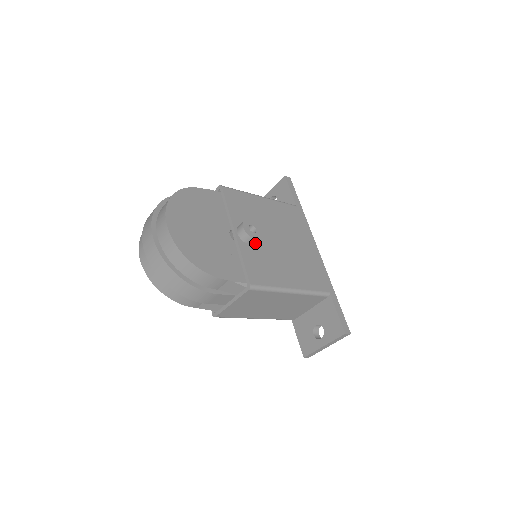
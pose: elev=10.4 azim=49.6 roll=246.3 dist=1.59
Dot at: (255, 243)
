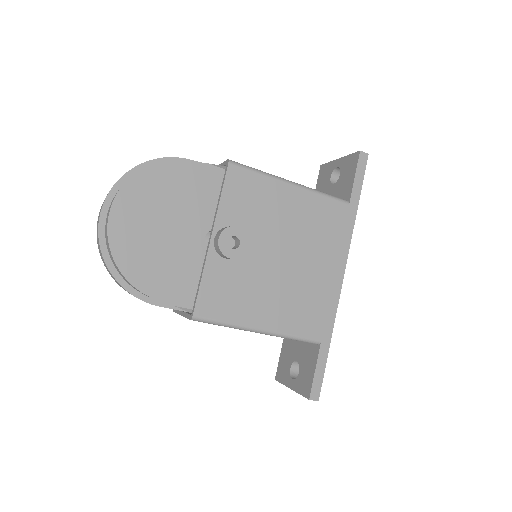
Dot at: occluded
